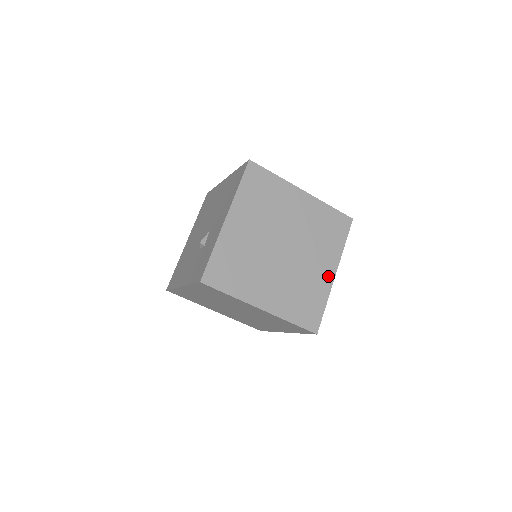
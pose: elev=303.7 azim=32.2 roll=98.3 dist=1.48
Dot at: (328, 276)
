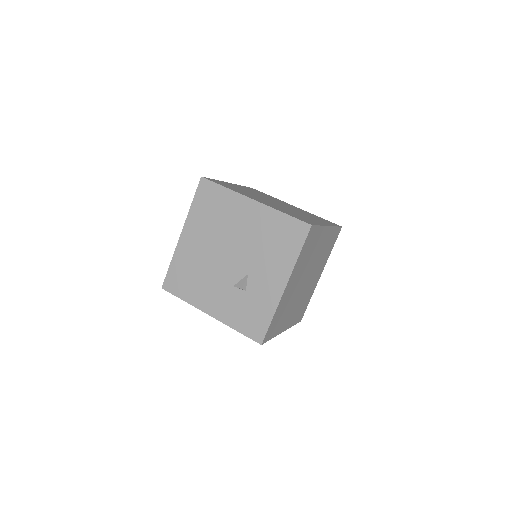
Dot at: (318, 280)
